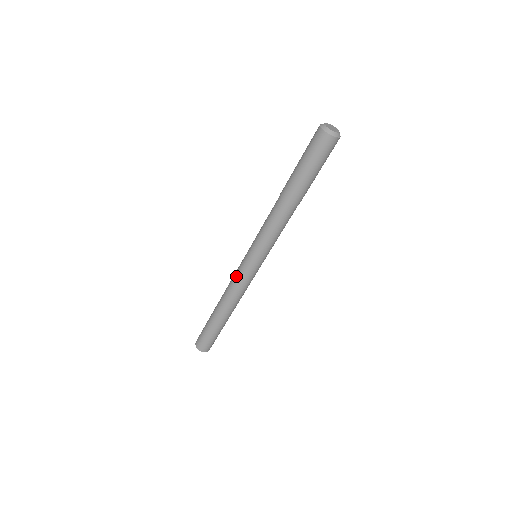
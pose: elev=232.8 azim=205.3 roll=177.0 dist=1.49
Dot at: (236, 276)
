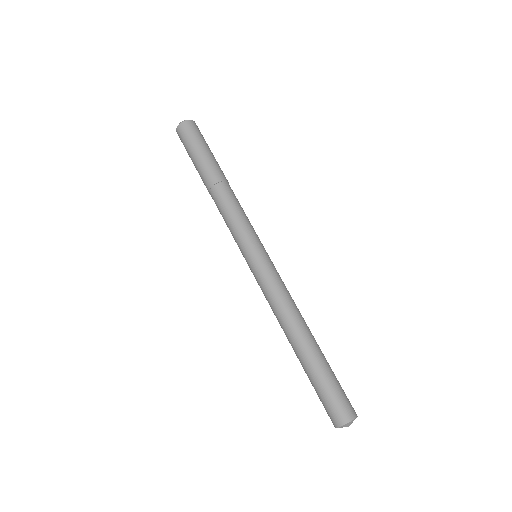
Dot at: (265, 287)
